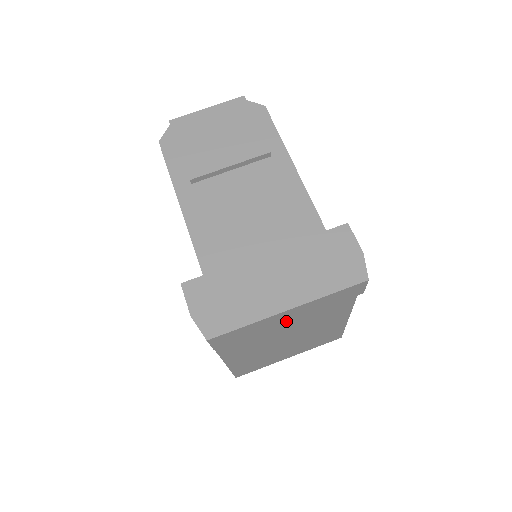
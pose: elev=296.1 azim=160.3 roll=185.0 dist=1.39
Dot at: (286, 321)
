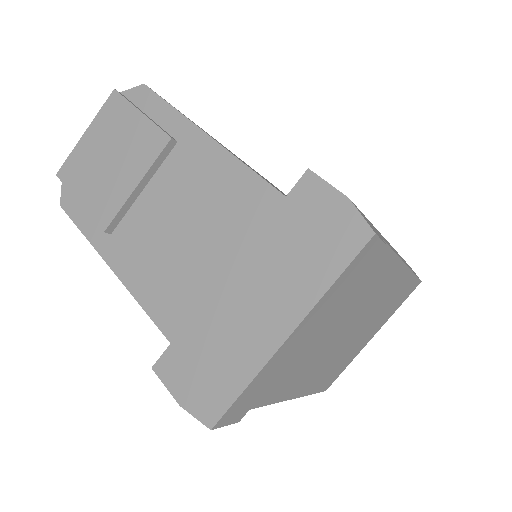
Dot at: (305, 341)
